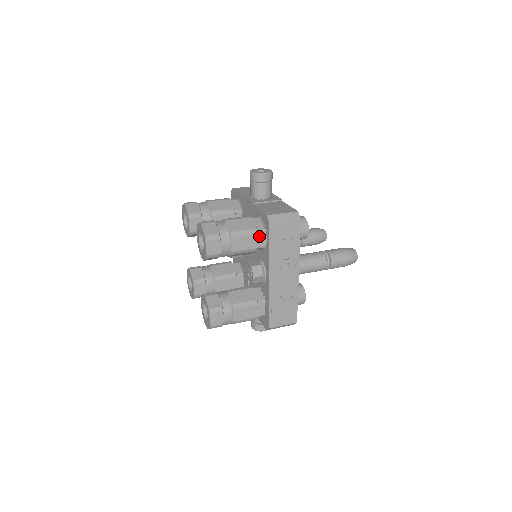
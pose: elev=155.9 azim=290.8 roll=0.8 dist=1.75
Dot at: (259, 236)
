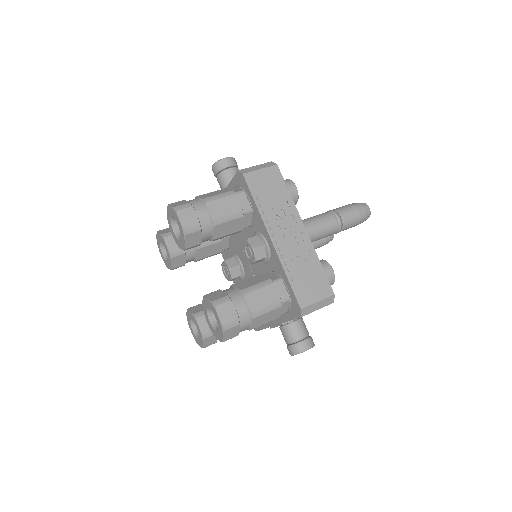
Dot at: (239, 198)
